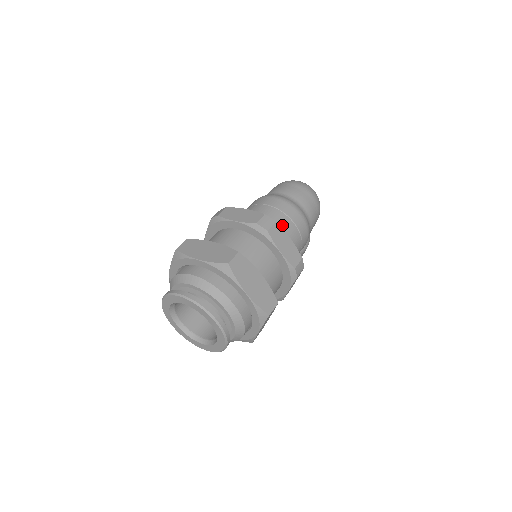
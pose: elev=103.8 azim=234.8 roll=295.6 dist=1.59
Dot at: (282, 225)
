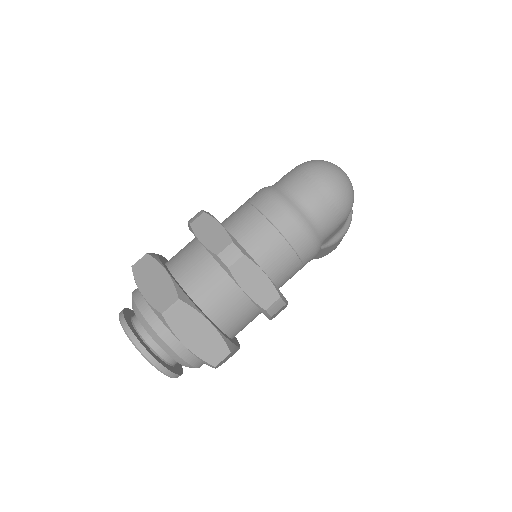
Dot at: (268, 246)
